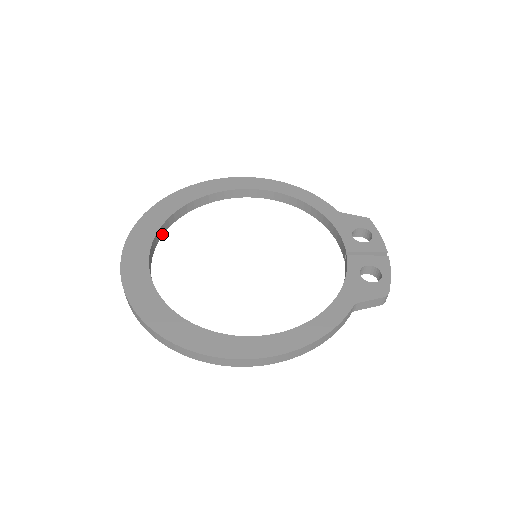
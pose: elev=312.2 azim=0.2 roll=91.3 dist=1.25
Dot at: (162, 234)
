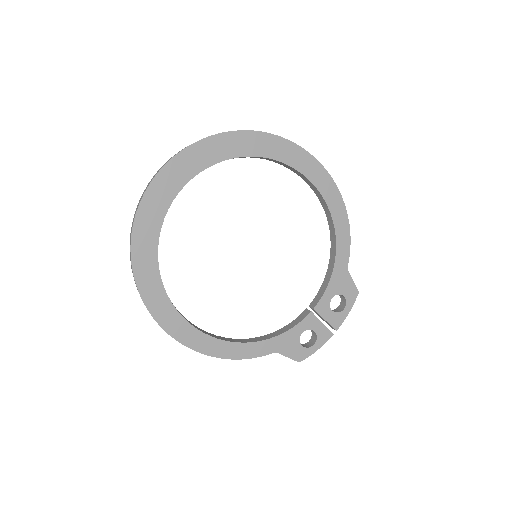
Dot at: occluded
